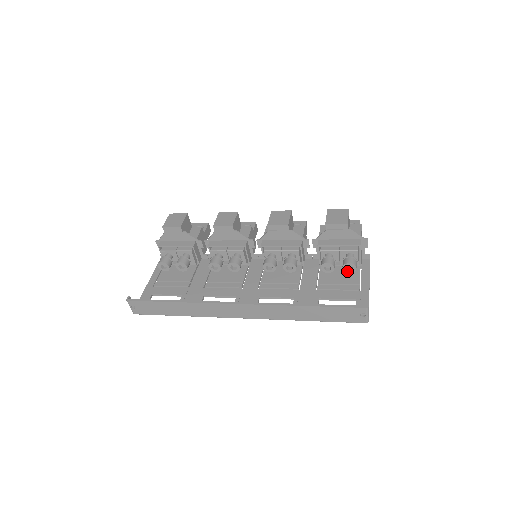
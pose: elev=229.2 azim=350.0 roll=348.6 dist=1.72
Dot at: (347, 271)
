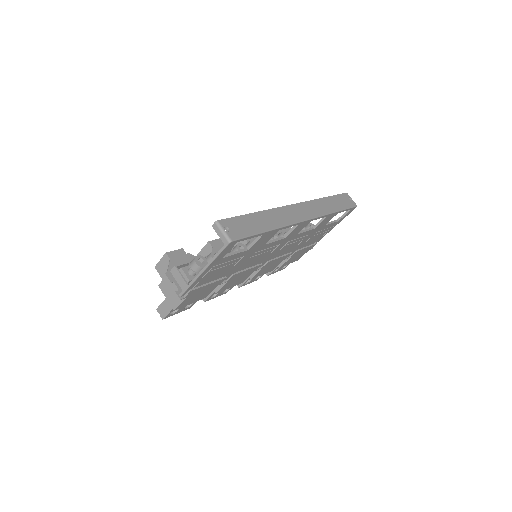
Dot at: occluded
